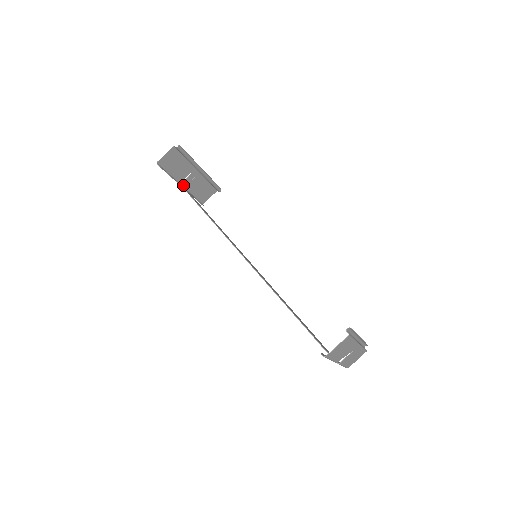
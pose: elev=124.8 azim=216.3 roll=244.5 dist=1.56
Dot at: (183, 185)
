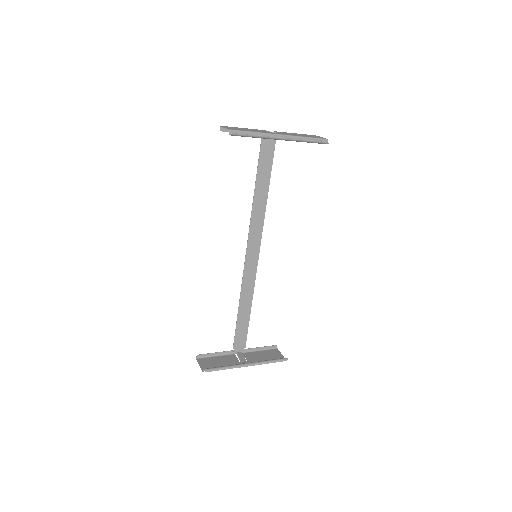
Dot at: occluded
